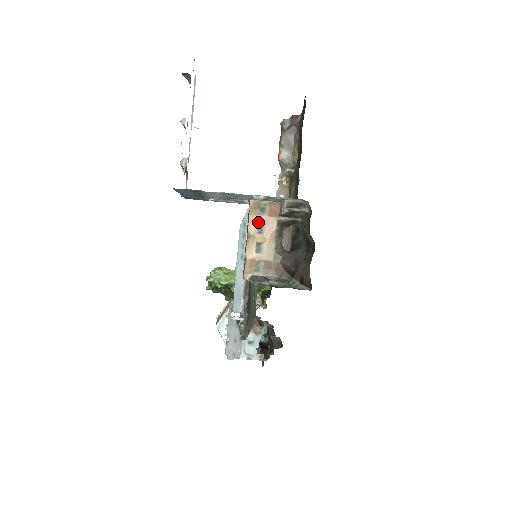
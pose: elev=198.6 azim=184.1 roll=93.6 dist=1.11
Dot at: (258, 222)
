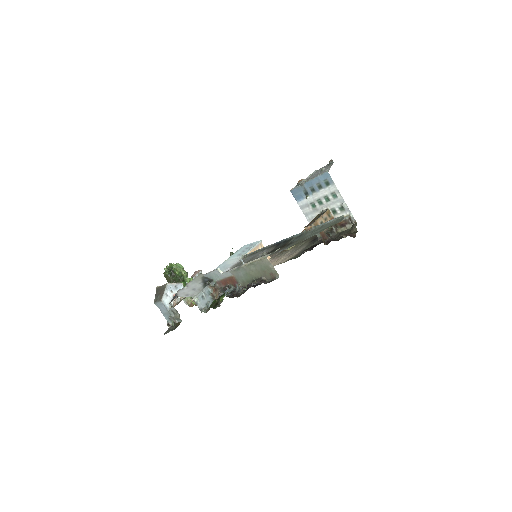
Dot at: (326, 217)
